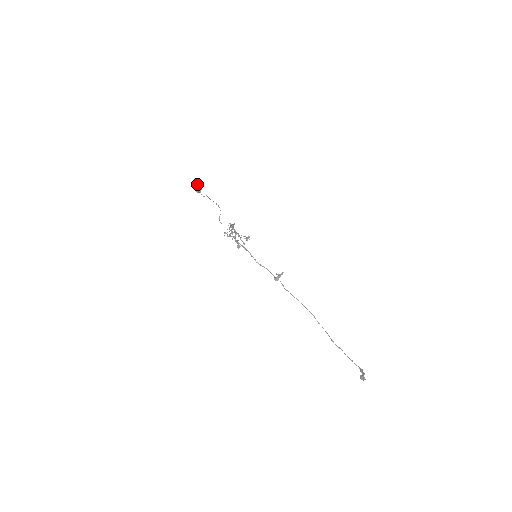
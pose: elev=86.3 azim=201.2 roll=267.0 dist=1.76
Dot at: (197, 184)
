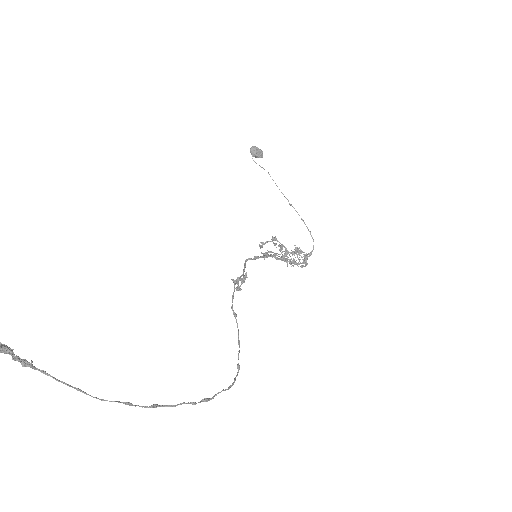
Dot at: (257, 147)
